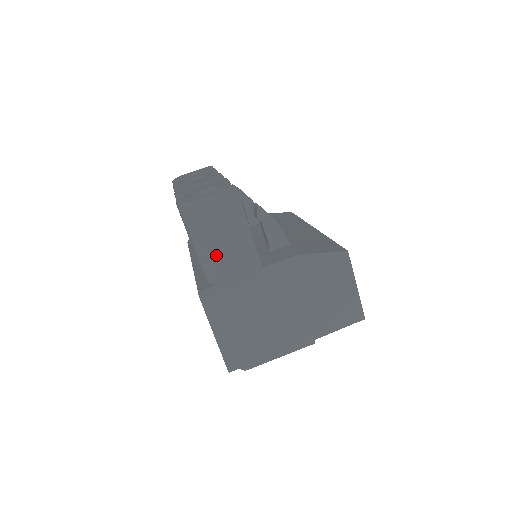
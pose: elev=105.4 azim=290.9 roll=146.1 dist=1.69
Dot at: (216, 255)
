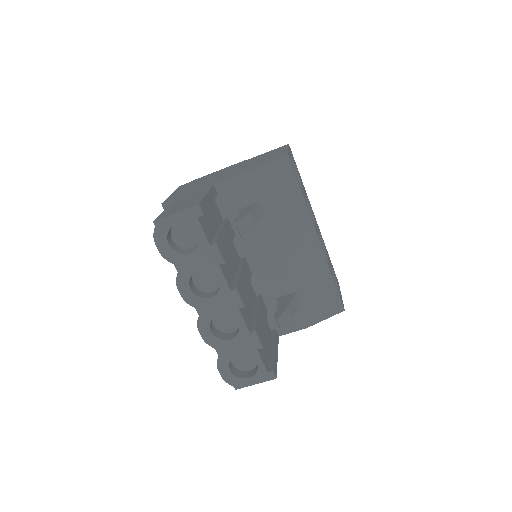
Dot at: occluded
